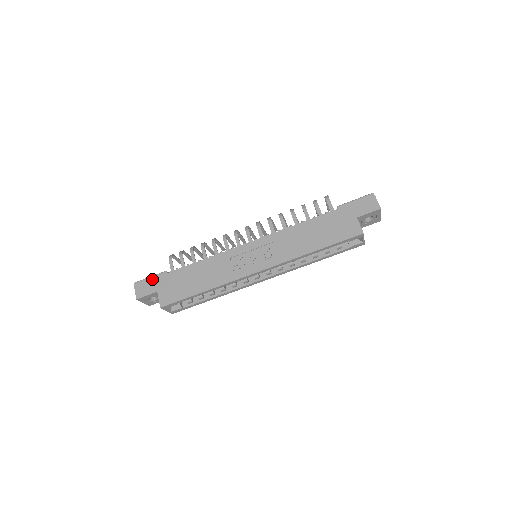
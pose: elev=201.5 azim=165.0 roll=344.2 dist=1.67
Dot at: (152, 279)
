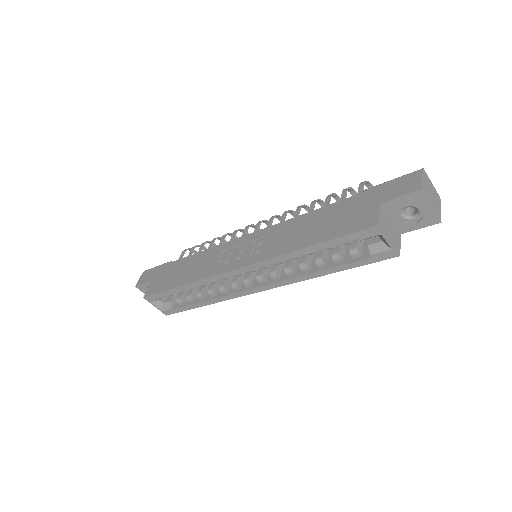
Dot at: (156, 268)
